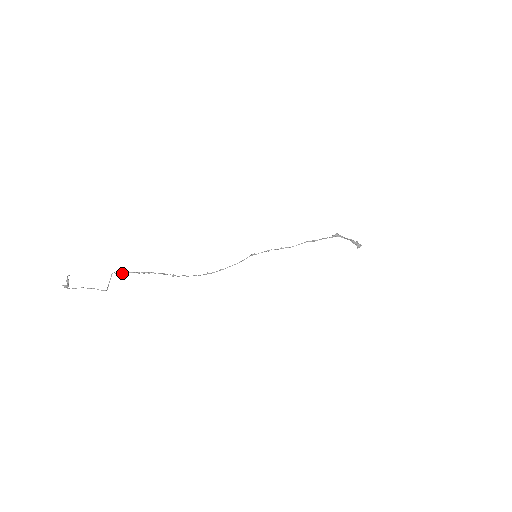
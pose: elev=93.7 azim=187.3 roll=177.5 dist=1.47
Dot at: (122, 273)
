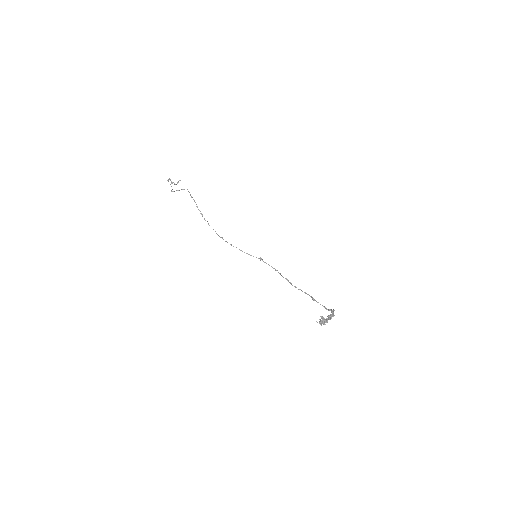
Dot at: (188, 191)
